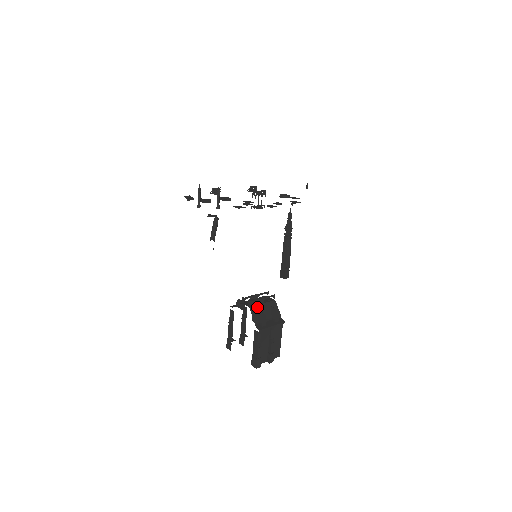
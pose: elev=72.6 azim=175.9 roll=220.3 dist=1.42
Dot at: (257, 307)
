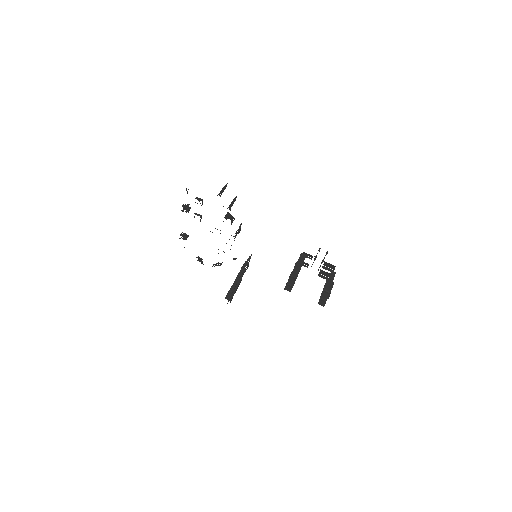
Dot at: occluded
